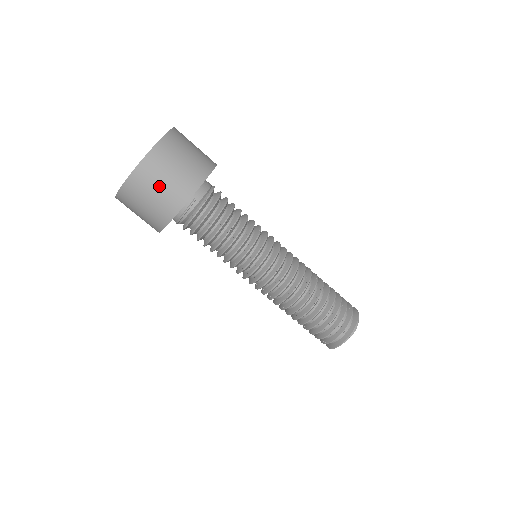
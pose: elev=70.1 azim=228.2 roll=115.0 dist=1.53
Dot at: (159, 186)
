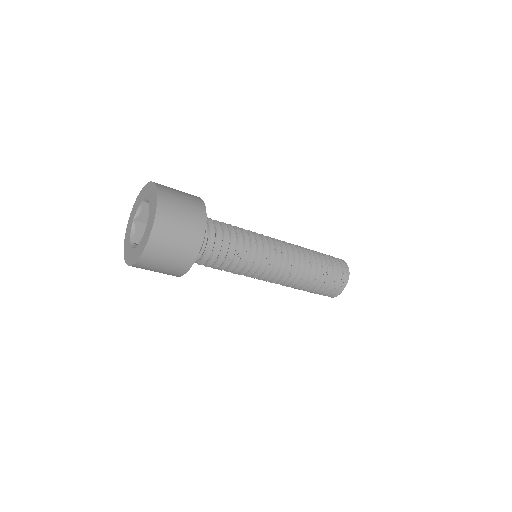
Dot at: occluded
